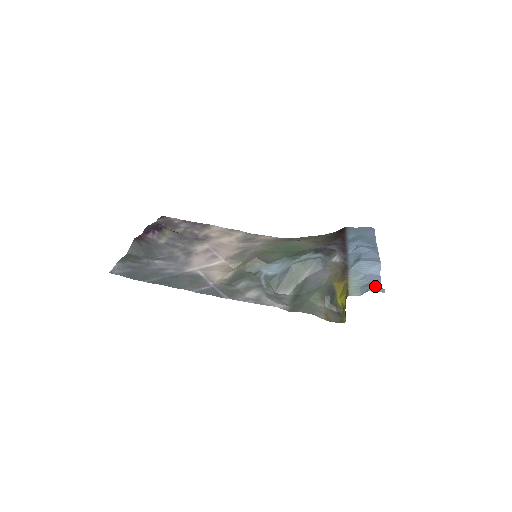
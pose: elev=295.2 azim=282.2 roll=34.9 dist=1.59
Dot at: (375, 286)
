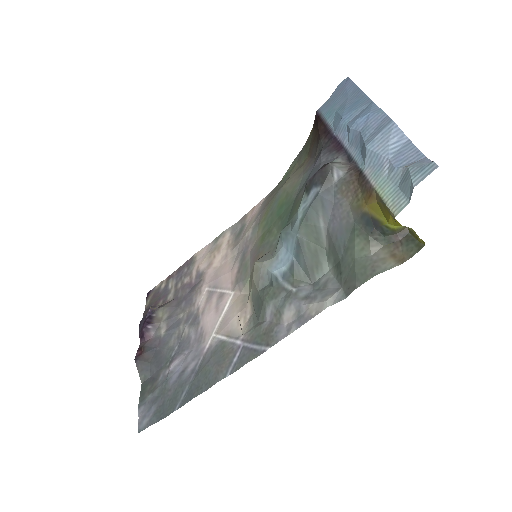
Dot at: (416, 169)
